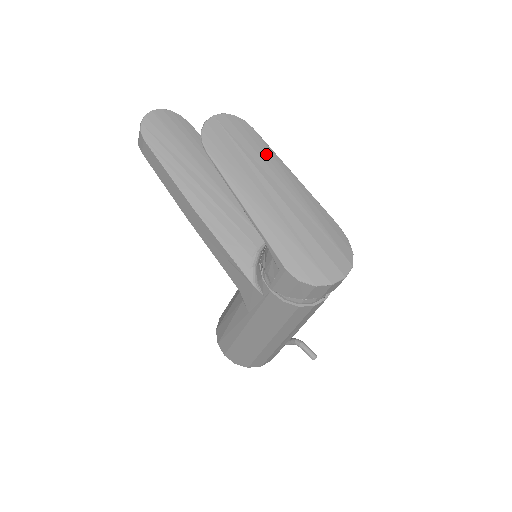
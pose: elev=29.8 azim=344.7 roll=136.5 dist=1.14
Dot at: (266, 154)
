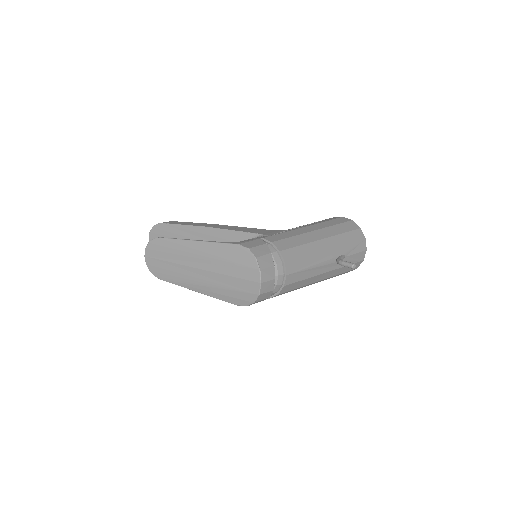
Dot at: (175, 248)
